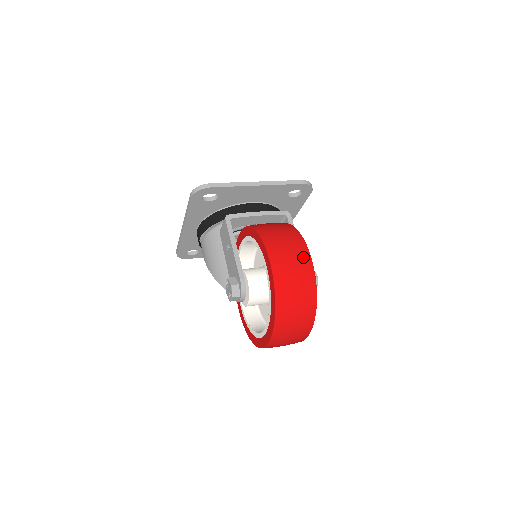
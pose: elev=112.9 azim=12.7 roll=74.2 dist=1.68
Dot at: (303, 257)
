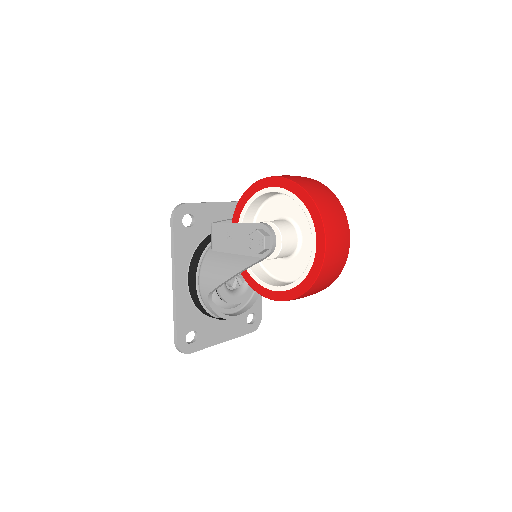
Dot at: occluded
